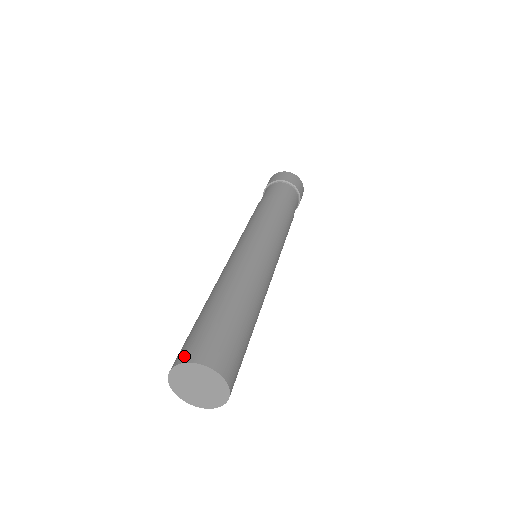
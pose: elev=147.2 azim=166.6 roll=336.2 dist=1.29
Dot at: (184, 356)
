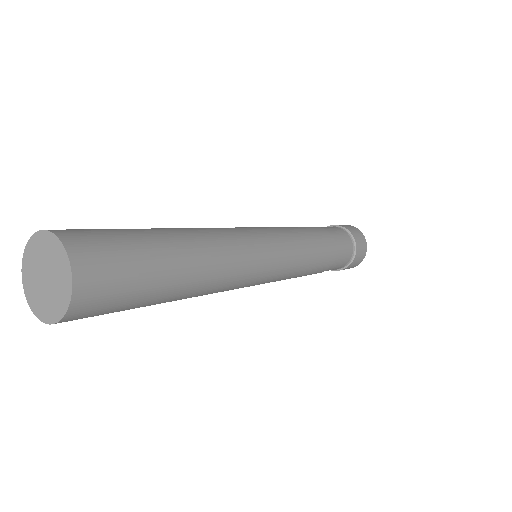
Dot at: occluded
